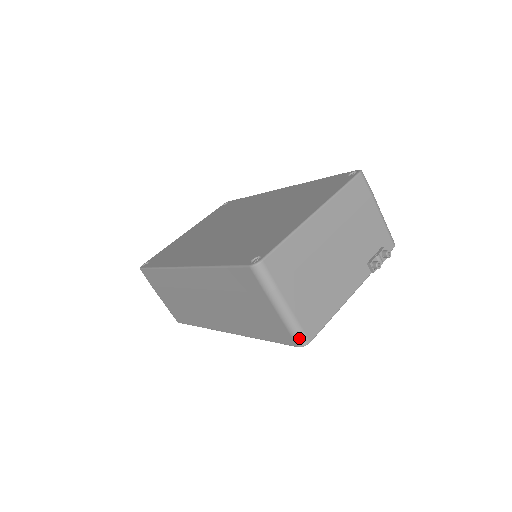
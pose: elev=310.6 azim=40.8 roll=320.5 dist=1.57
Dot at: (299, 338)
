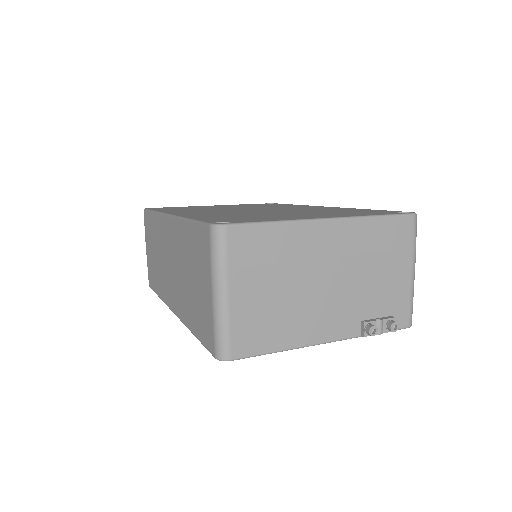
Dot at: (220, 346)
